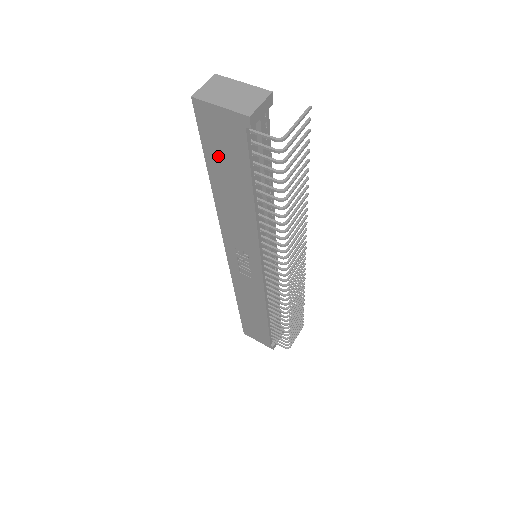
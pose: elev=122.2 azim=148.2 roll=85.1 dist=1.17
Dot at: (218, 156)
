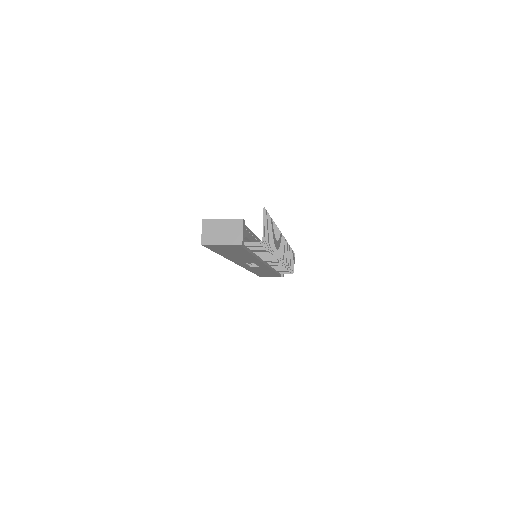
Dot at: (224, 251)
